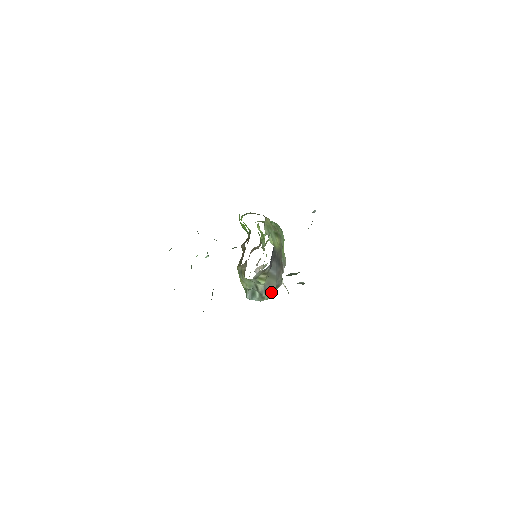
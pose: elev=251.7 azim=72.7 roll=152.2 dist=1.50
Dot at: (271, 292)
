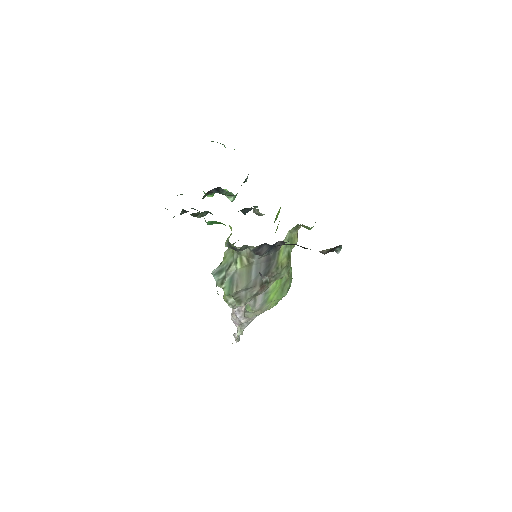
Dot at: (232, 288)
